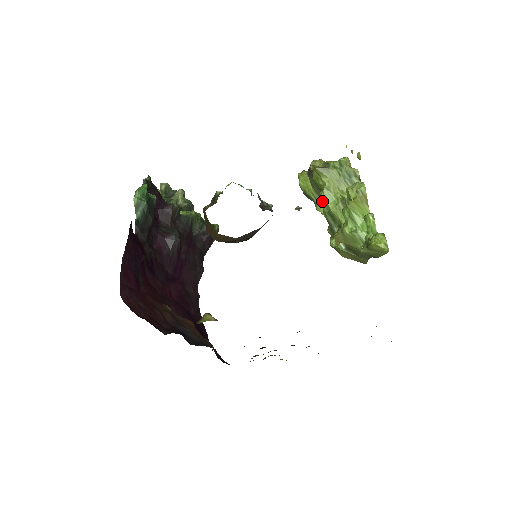
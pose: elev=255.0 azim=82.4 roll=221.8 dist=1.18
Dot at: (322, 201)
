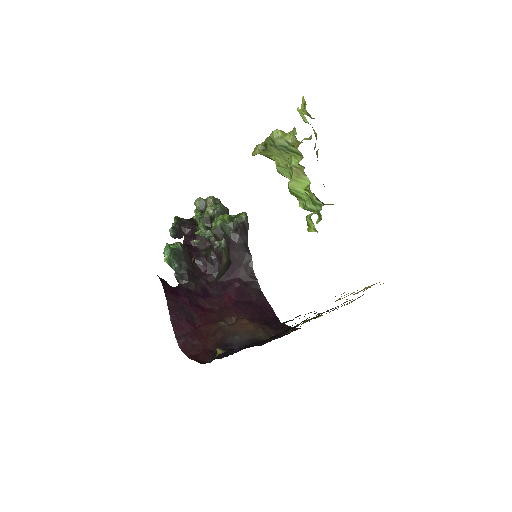
Dot at: occluded
